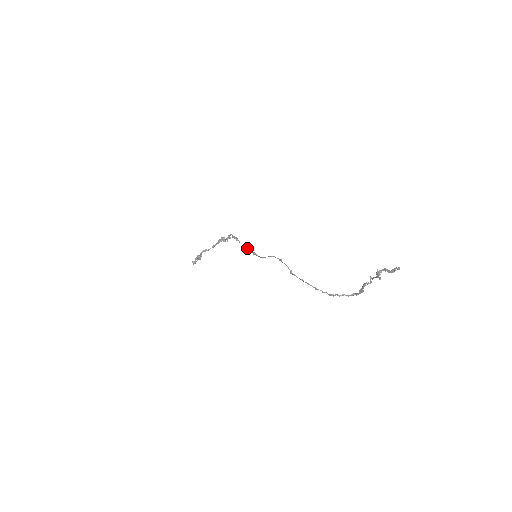
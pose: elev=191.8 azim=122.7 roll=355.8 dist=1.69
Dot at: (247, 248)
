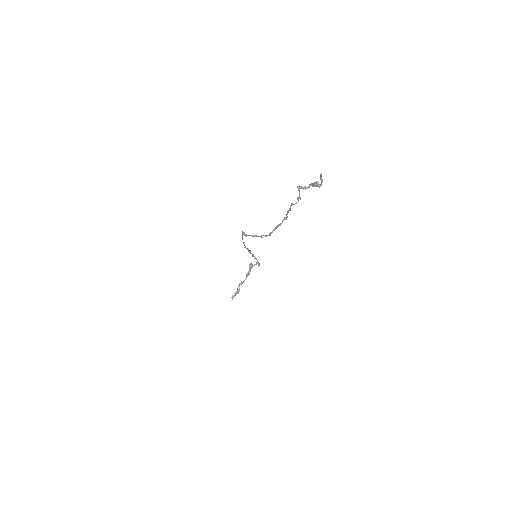
Dot at: (250, 253)
